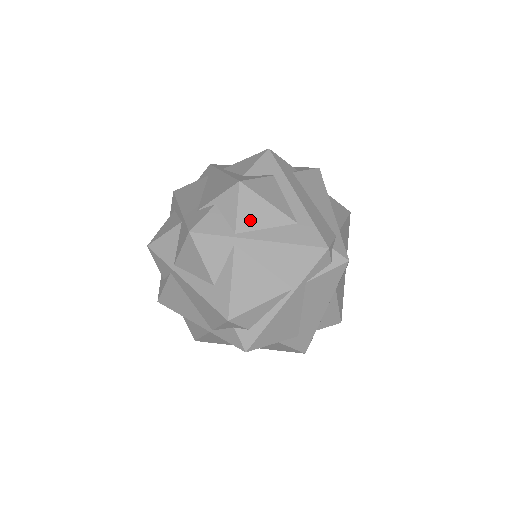
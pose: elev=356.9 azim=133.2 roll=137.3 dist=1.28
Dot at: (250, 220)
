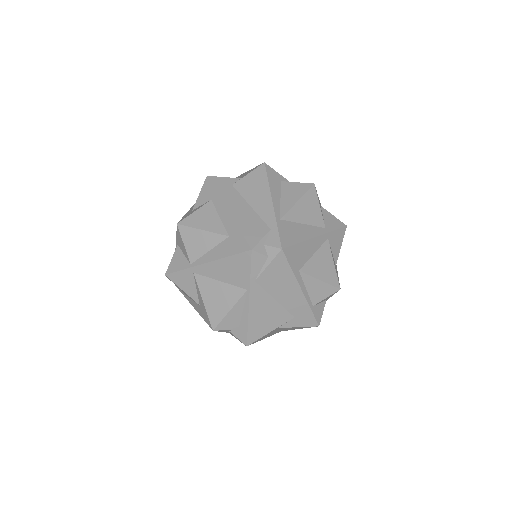
Dot at: (196, 250)
